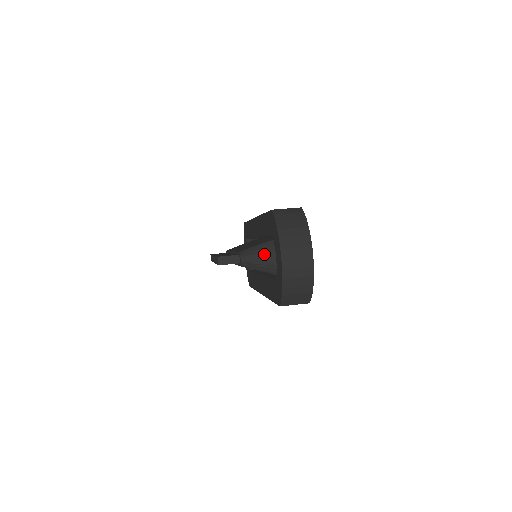
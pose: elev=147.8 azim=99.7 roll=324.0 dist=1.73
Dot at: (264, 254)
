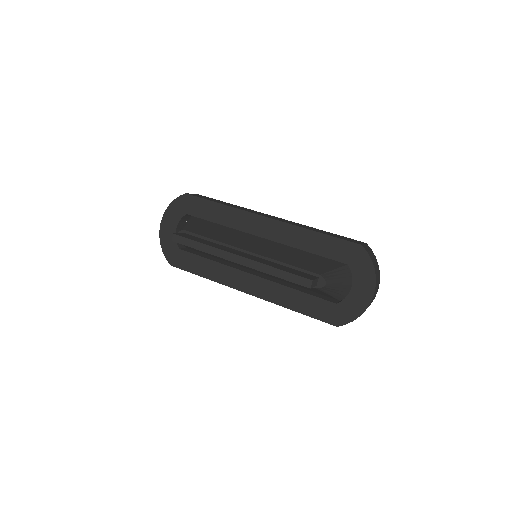
Dot at: (340, 281)
